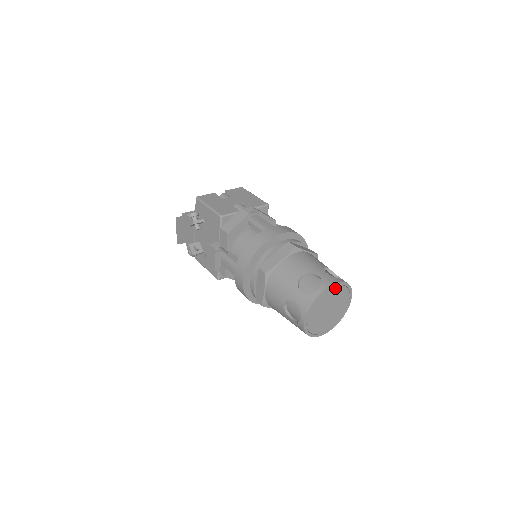
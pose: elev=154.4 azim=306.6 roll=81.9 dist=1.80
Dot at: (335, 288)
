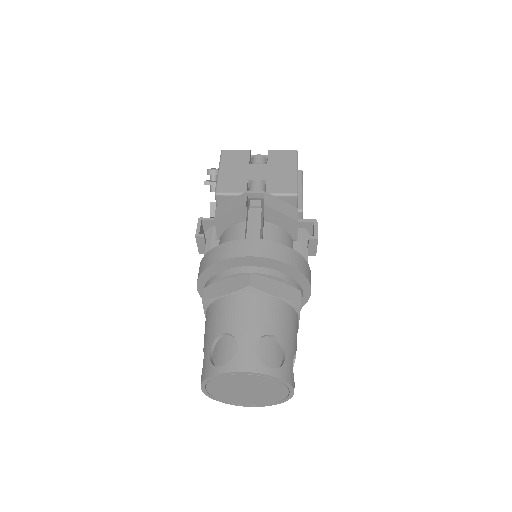
Dot at: (249, 375)
